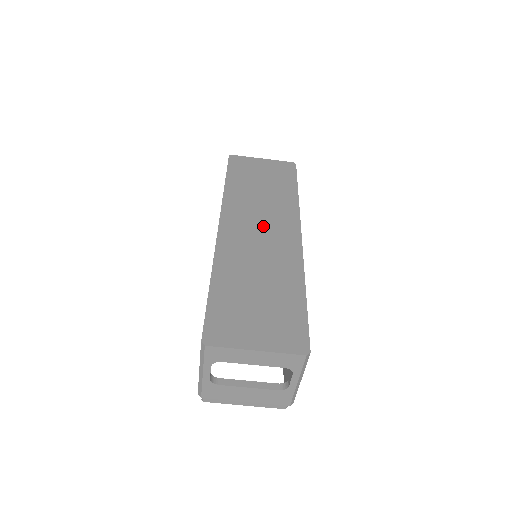
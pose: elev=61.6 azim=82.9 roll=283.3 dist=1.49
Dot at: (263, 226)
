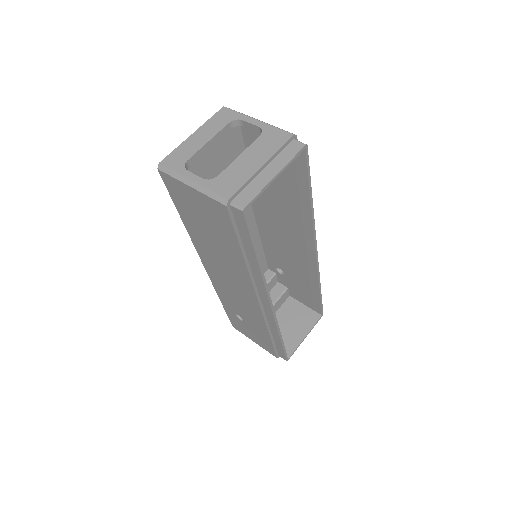
Dot at: occluded
